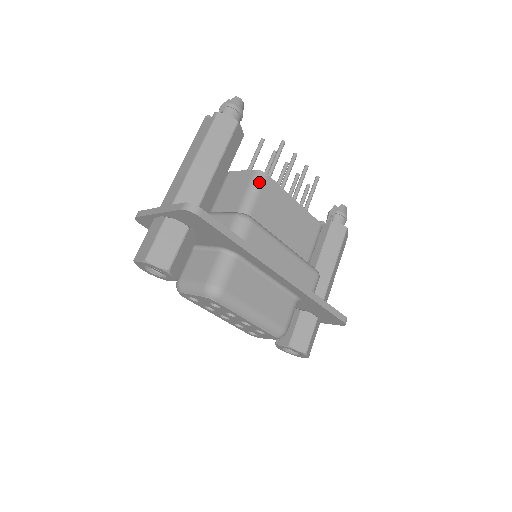
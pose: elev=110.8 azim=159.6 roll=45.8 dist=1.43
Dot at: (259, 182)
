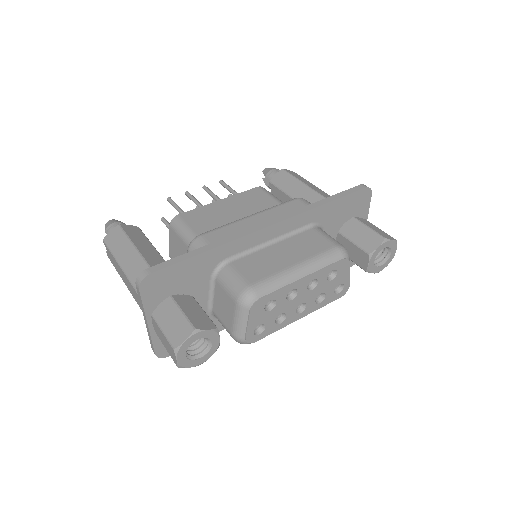
Dot at: (179, 224)
